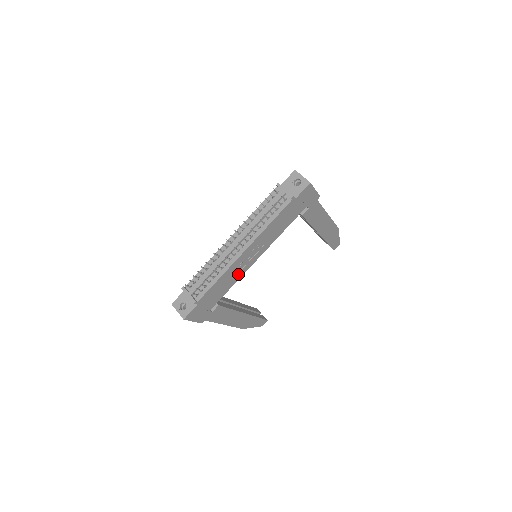
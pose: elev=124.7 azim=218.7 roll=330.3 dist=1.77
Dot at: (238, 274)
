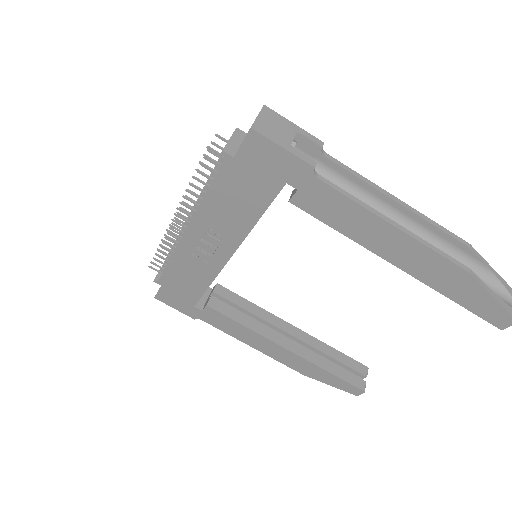
Dot at: (207, 268)
